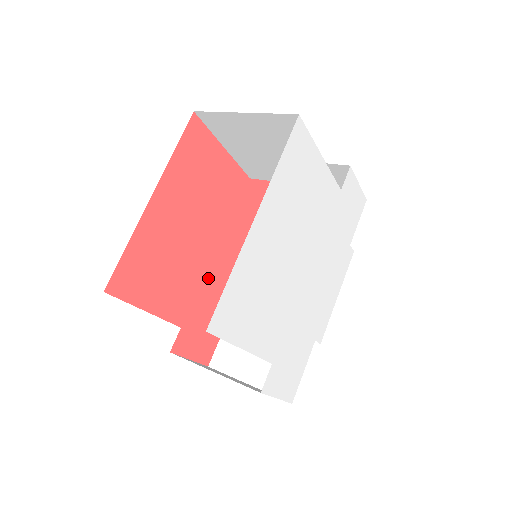
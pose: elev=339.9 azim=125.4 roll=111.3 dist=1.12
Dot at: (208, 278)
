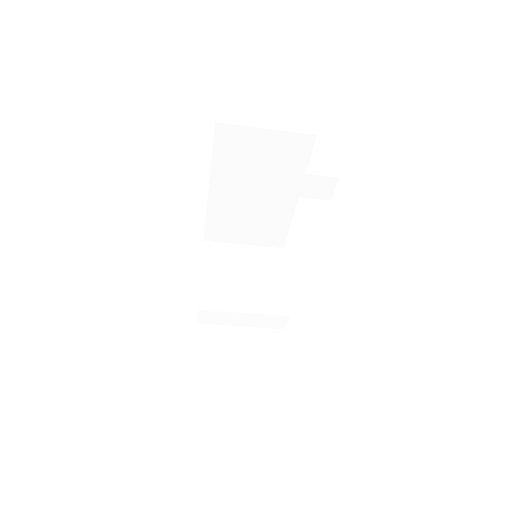
Dot at: occluded
